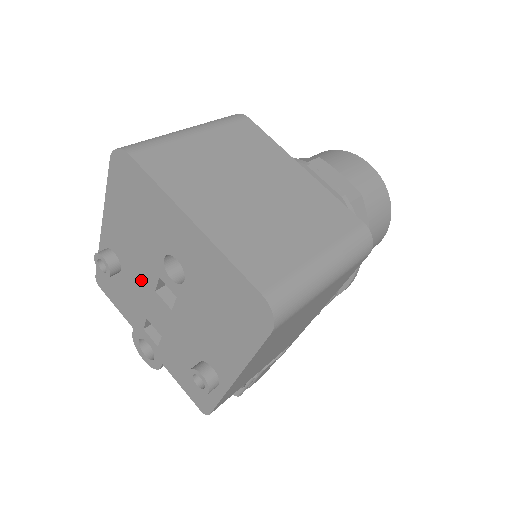
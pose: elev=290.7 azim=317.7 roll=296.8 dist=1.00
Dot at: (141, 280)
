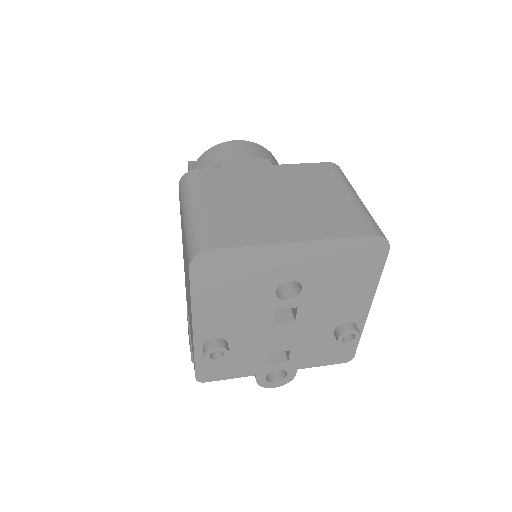
Dot at: (255, 330)
